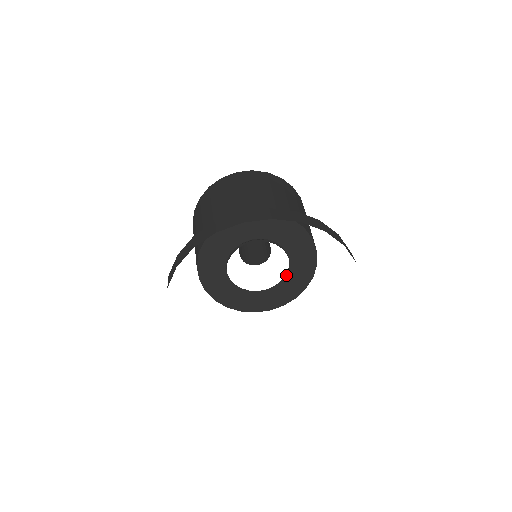
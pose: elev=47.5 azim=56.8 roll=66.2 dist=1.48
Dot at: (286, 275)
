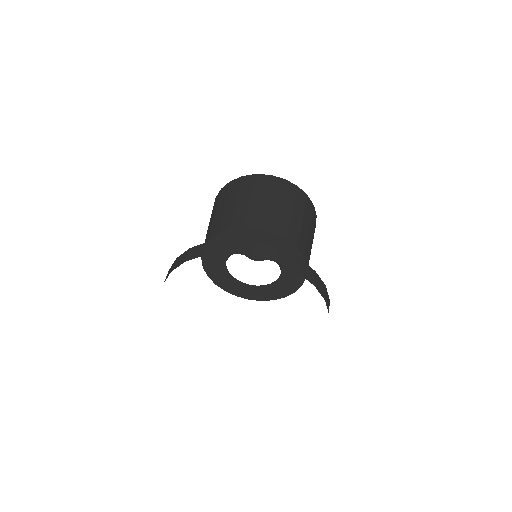
Dot at: (281, 265)
